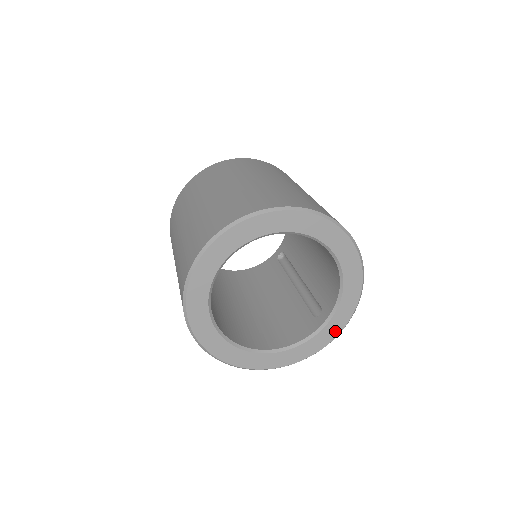
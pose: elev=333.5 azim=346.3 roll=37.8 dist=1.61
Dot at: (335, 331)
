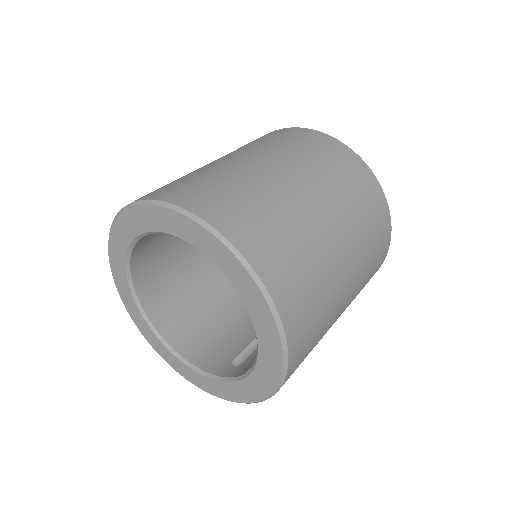
Dot at: (228, 395)
